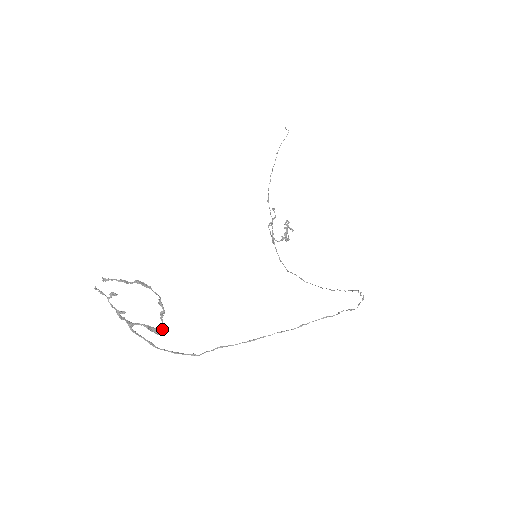
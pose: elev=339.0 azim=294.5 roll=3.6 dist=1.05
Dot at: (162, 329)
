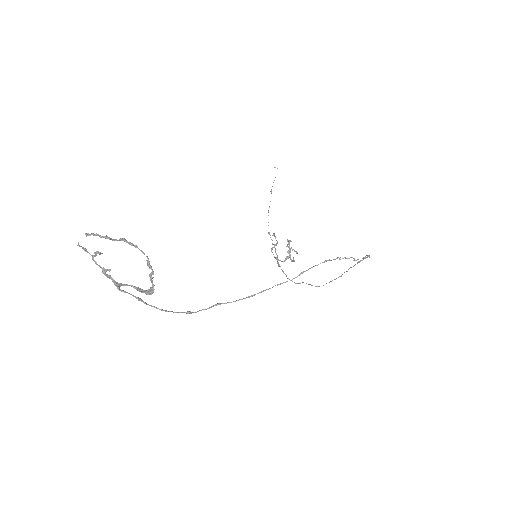
Dot at: (152, 290)
